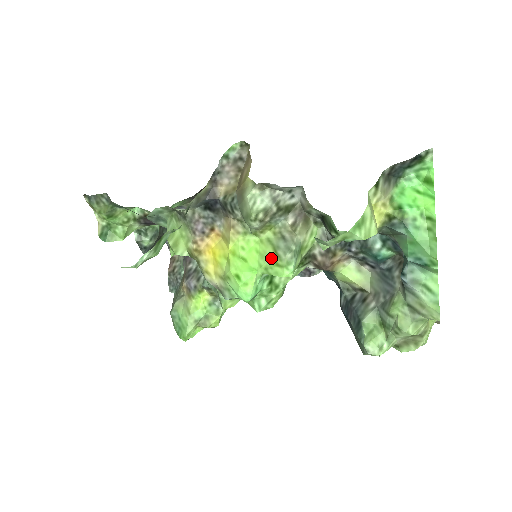
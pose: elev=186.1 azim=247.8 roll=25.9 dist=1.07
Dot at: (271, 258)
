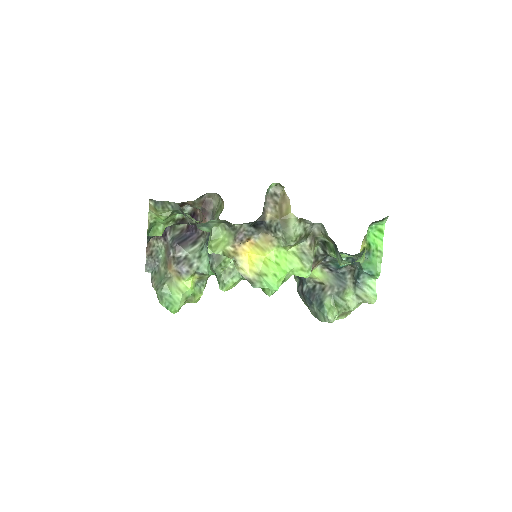
Dot at: (298, 265)
